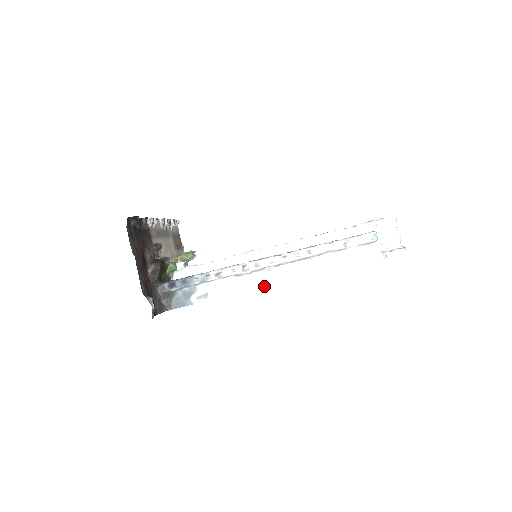
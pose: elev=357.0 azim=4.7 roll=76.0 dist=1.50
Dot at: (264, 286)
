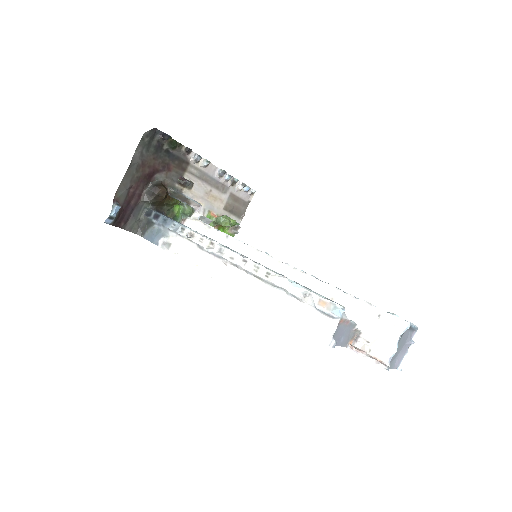
Dot at: (211, 275)
